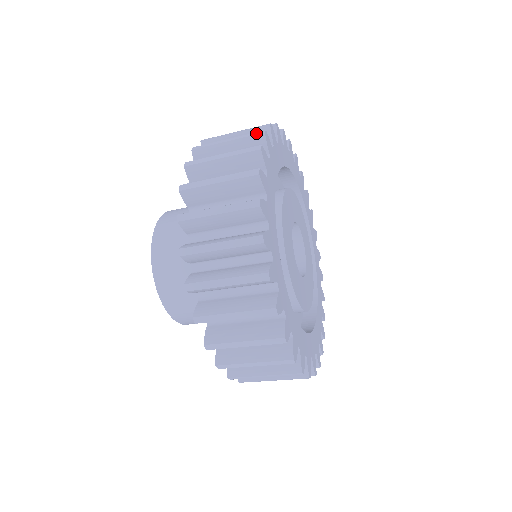
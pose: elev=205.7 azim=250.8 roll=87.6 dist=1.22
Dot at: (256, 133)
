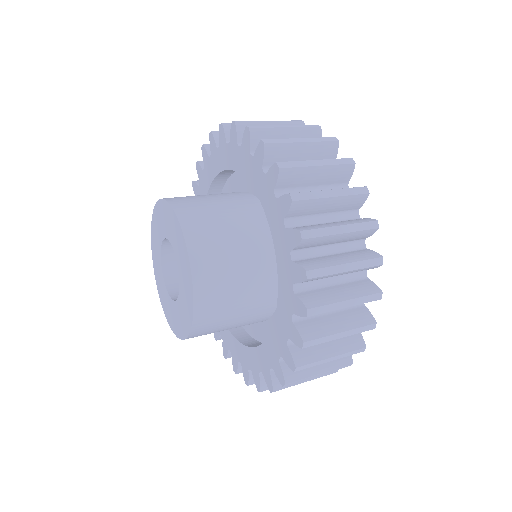
Dot at: (312, 125)
